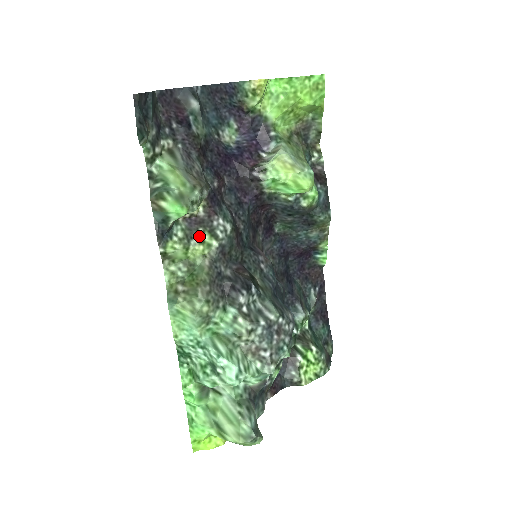
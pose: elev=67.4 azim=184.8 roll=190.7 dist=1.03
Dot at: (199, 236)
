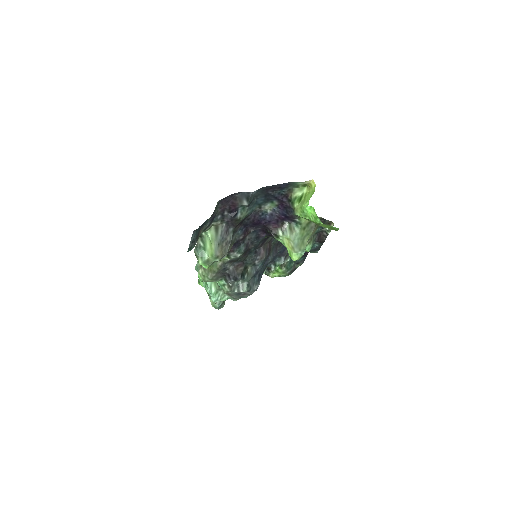
Dot at: occluded
